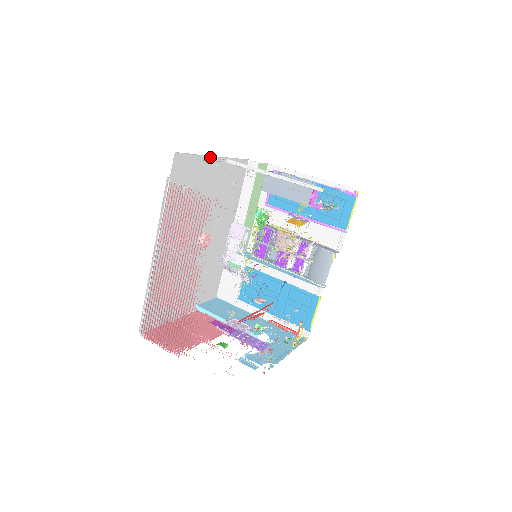
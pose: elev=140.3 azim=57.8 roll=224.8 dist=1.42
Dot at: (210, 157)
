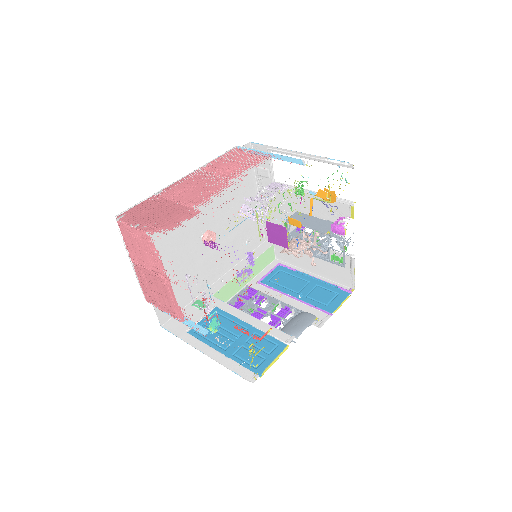
Dot at: (271, 161)
